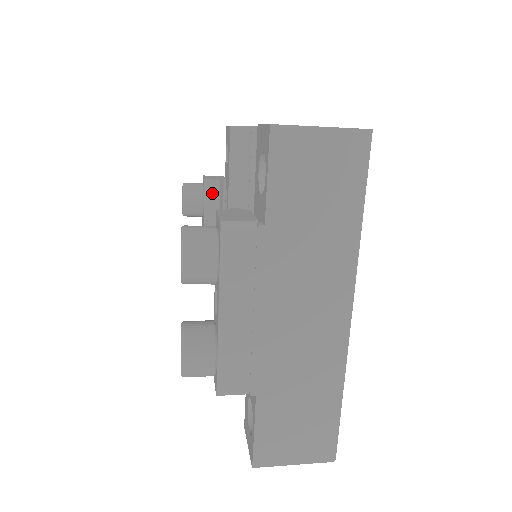
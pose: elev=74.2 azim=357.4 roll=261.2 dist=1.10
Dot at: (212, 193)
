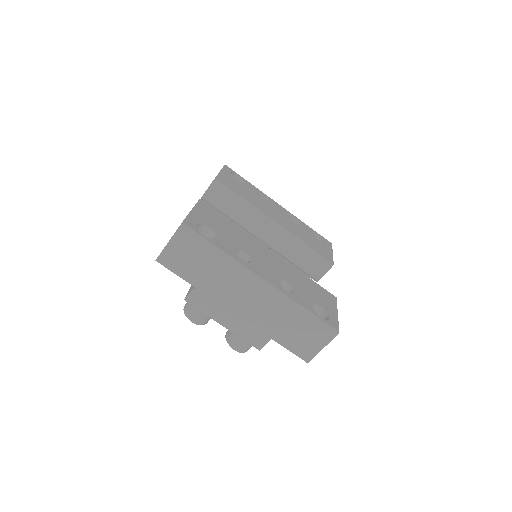
Dot at: occluded
